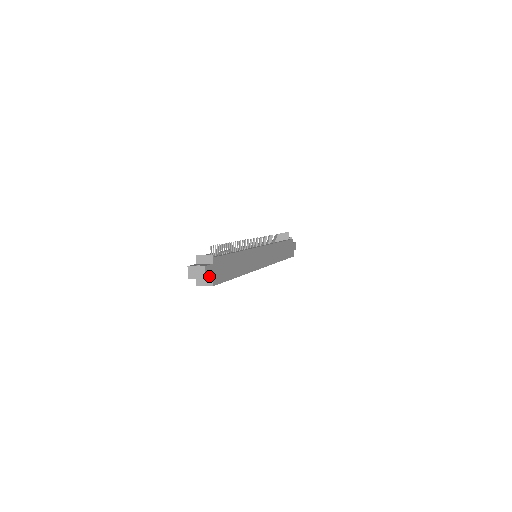
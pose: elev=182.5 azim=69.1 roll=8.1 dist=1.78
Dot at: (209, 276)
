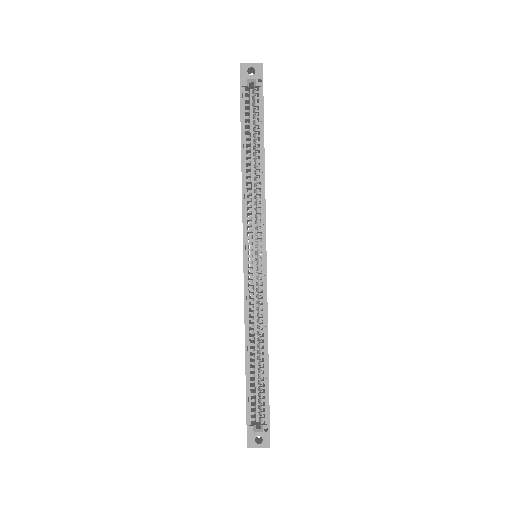
Dot at: (262, 73)
